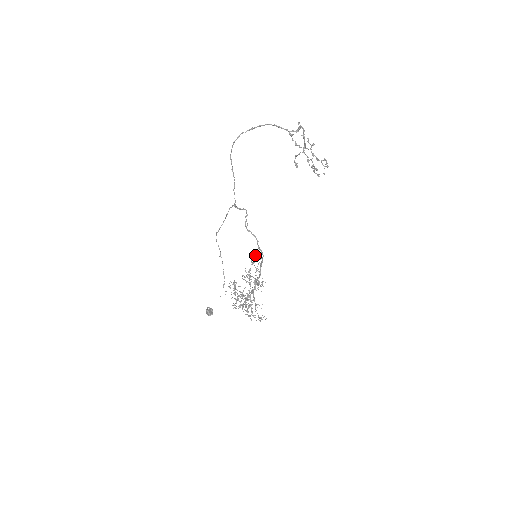
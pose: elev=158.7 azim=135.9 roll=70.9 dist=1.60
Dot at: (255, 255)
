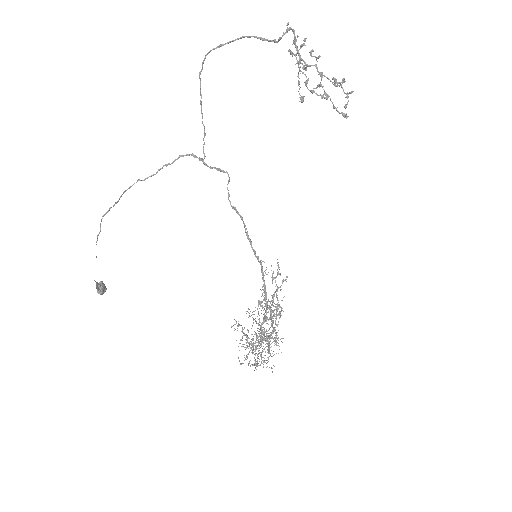
Dot at: (278, 266)
